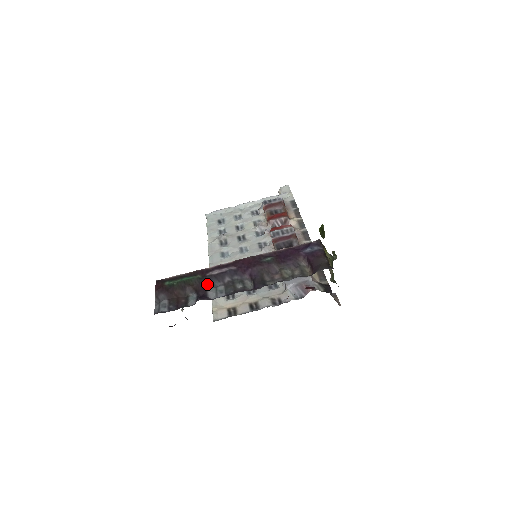
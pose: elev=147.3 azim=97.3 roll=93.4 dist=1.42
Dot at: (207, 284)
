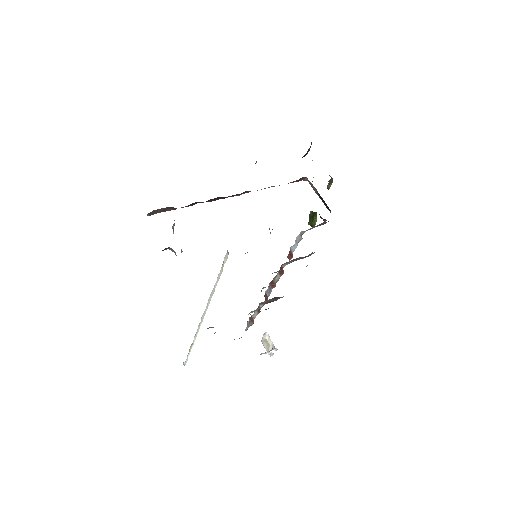
Dot at: occluded
